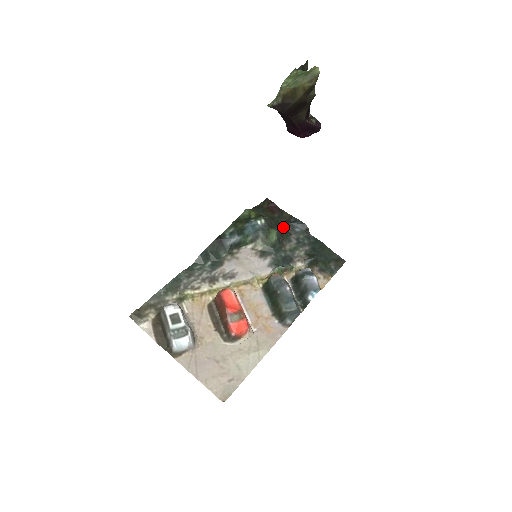
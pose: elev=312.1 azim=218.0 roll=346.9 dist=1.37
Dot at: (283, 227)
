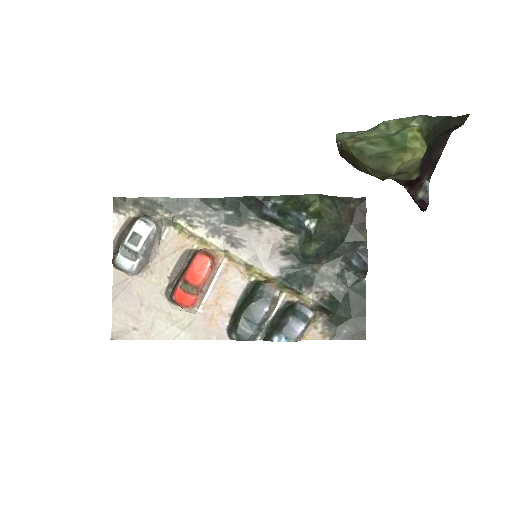
Dot at: (343, 245)
